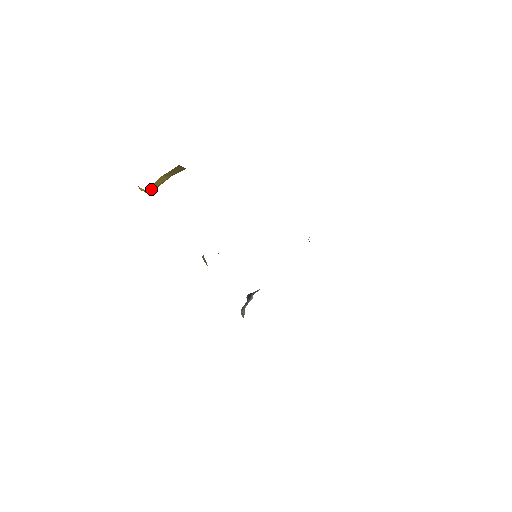
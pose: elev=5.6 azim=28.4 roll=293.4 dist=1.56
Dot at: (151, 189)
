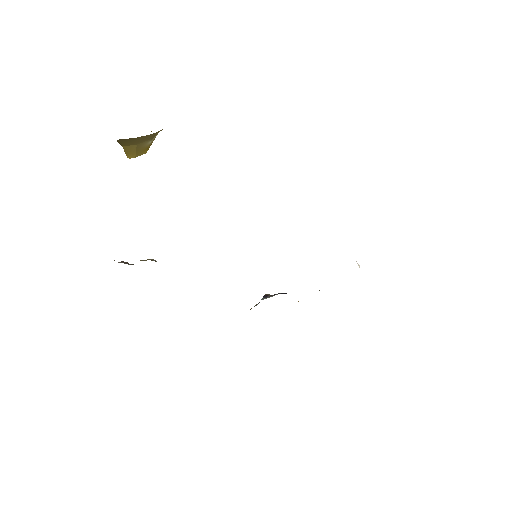
Dot at: (133, 155)
